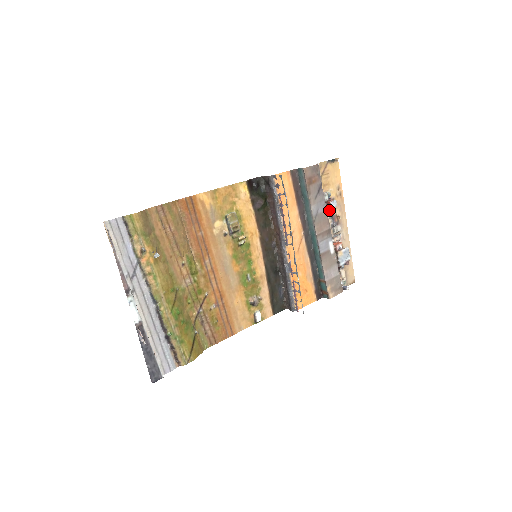
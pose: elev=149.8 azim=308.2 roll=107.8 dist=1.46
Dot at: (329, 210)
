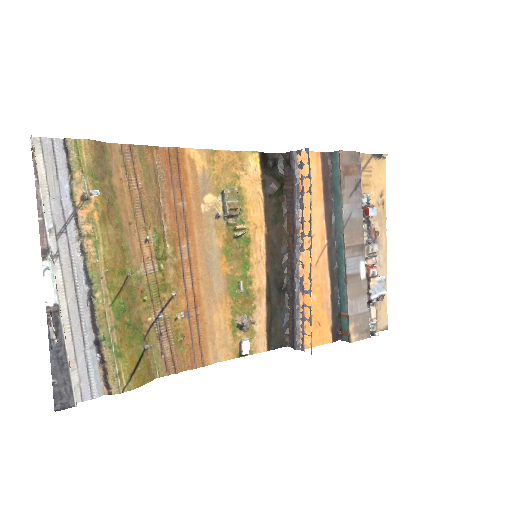
Dot at: (366, 219)
